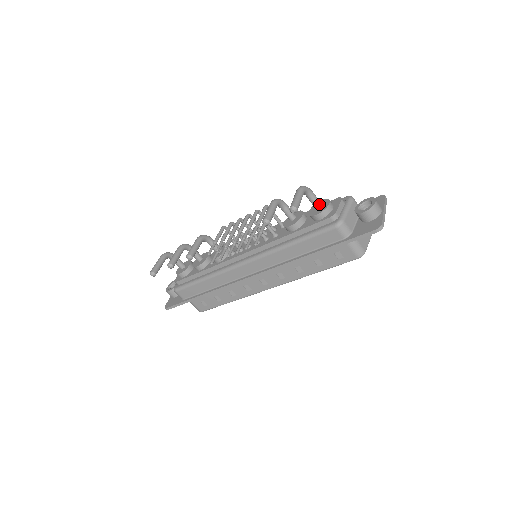
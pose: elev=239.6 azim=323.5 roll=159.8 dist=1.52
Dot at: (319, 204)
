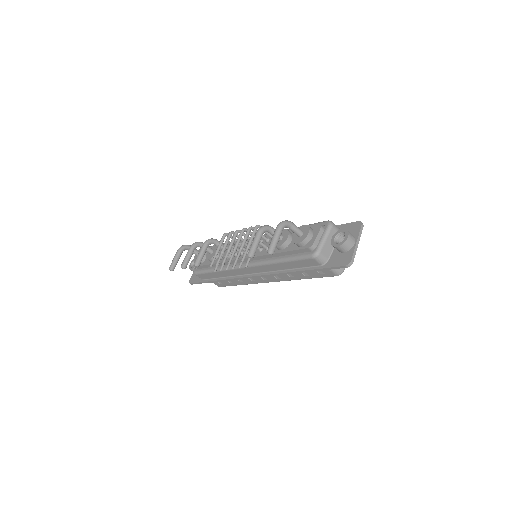
Dot at: (300, 233)
